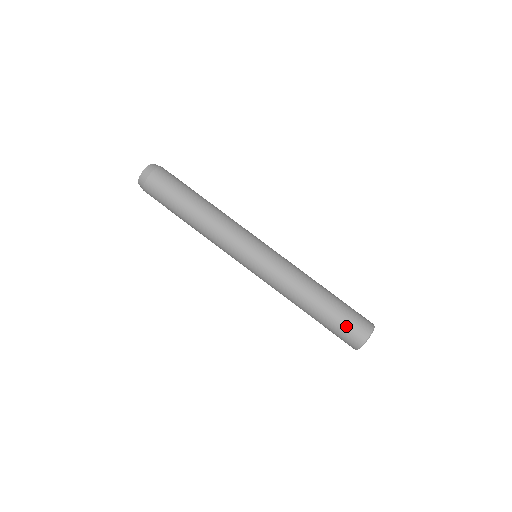
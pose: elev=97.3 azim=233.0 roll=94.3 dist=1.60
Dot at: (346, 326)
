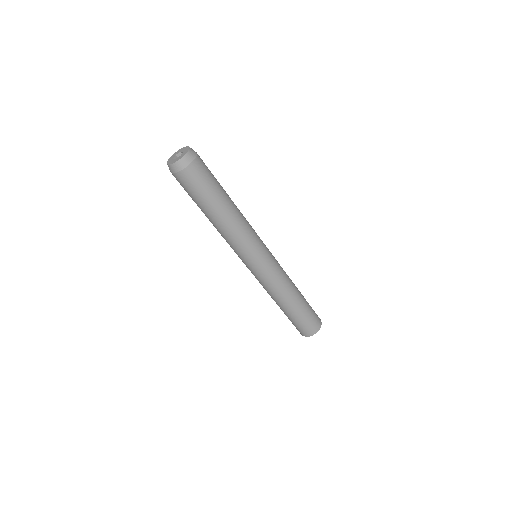
Dot at: (301, 325)
